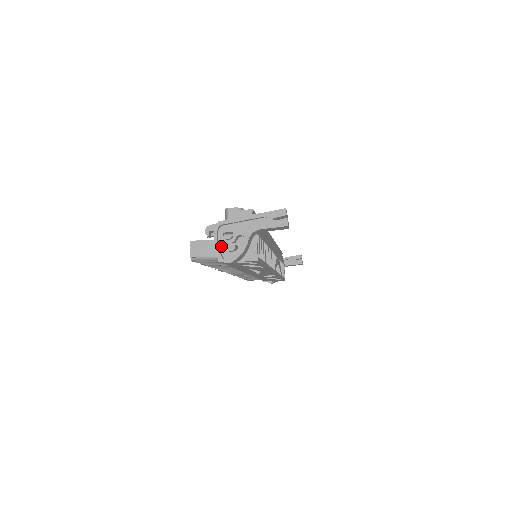
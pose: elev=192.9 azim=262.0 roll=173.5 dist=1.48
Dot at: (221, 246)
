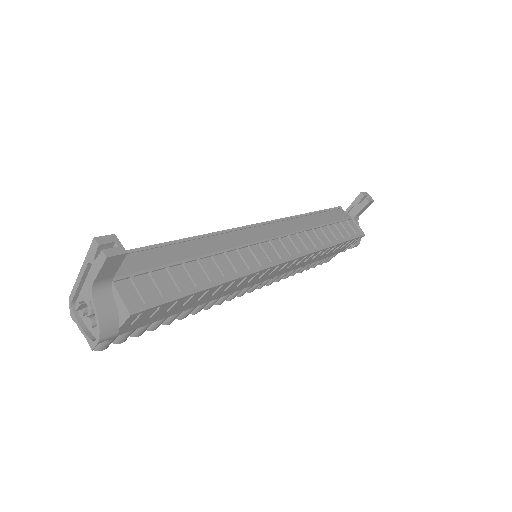
Dot at: (88, 326)
